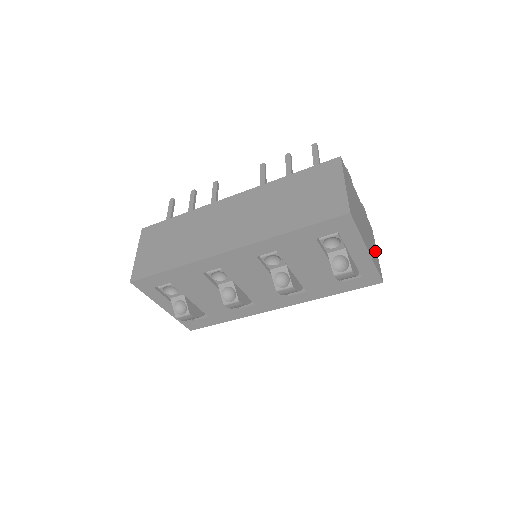
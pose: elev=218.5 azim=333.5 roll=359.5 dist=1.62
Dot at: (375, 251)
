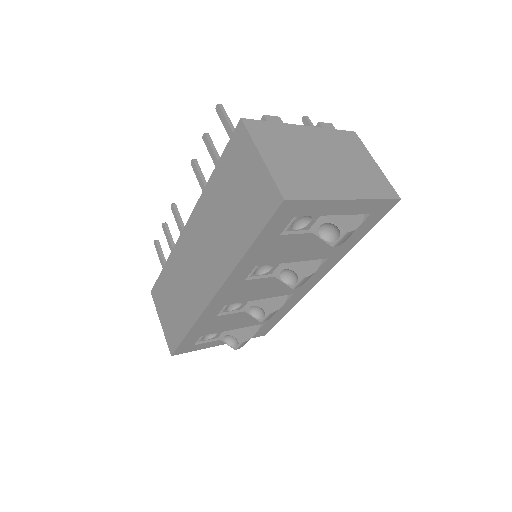
Dot at: (369, 167)
